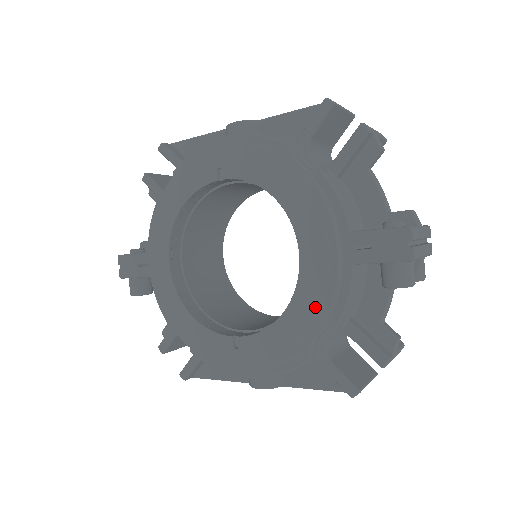
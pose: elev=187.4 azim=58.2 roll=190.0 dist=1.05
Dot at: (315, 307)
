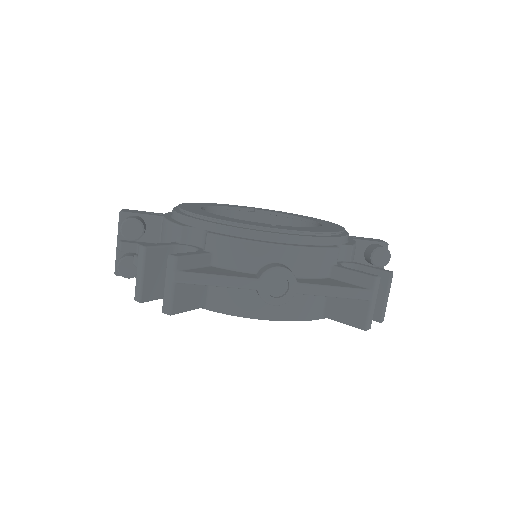
Dot at: (340, 229)
